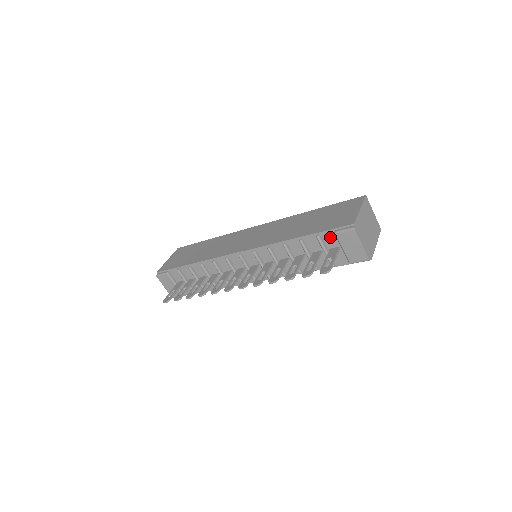
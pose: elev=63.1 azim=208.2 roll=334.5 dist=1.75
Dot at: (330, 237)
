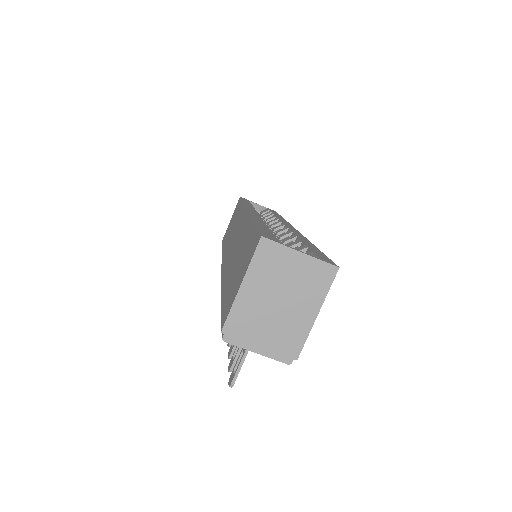
Dot at: occluded
